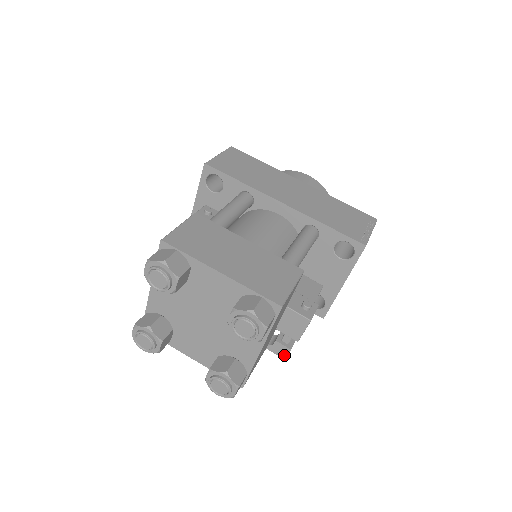
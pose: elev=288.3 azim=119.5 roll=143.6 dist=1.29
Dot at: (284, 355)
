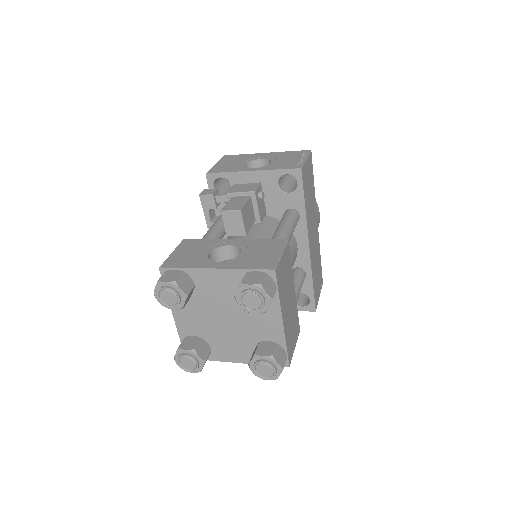
Dot at: occluded
